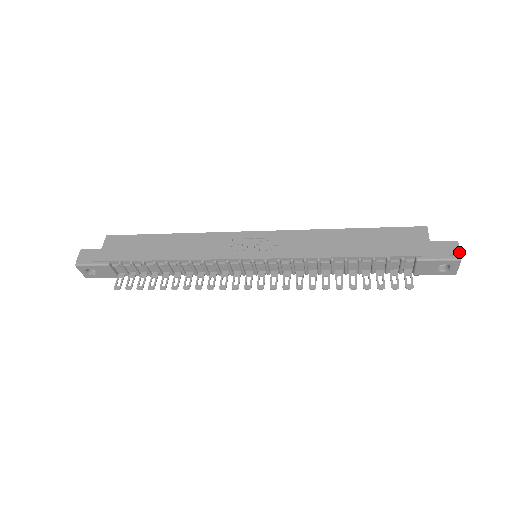
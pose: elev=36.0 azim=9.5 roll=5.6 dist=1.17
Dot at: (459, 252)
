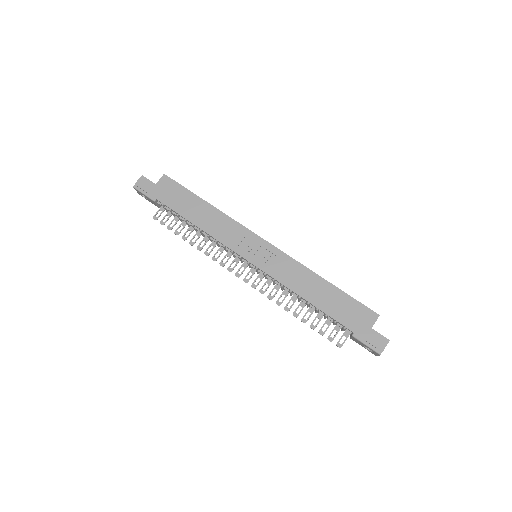
Dot at: (383, 349)
